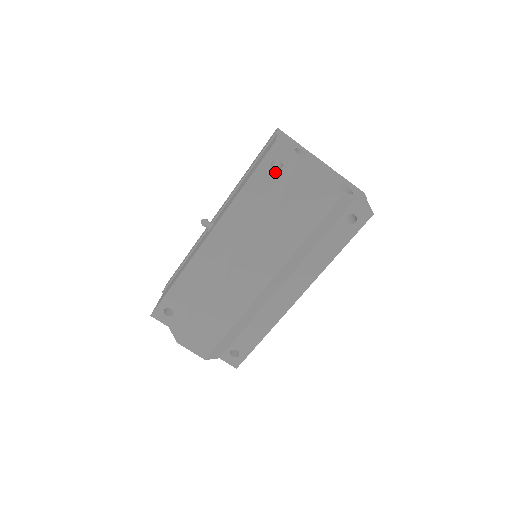
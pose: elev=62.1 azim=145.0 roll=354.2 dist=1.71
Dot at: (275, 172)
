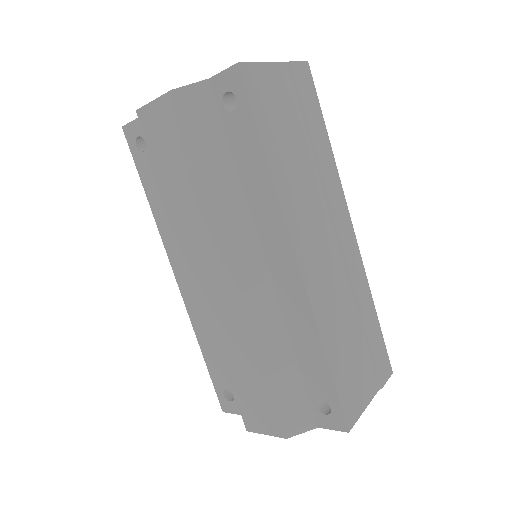
Dot at: (146, 152)
